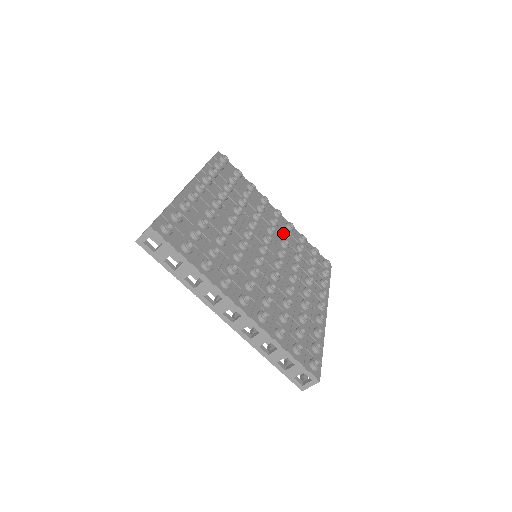
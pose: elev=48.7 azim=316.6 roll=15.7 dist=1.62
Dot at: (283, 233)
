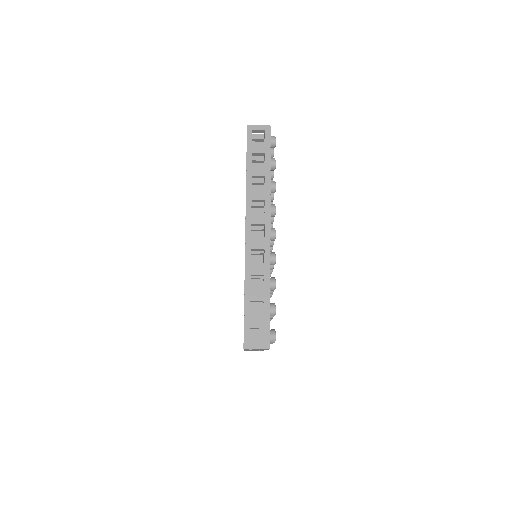
Dot at: occluded
